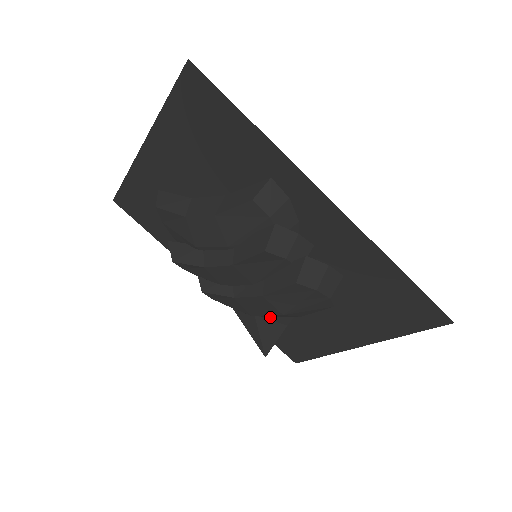
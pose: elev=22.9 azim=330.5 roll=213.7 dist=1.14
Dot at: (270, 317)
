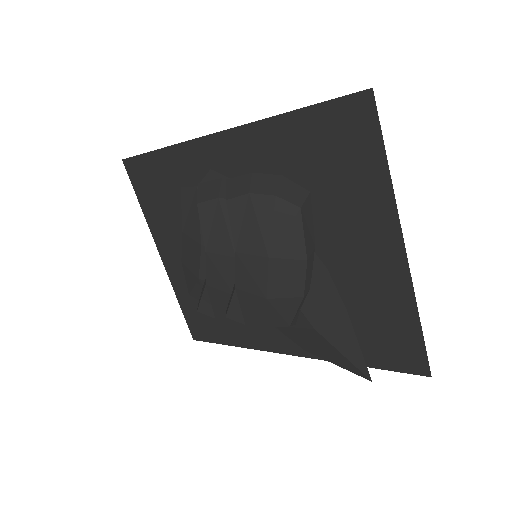
Dot at: (325, 316)
